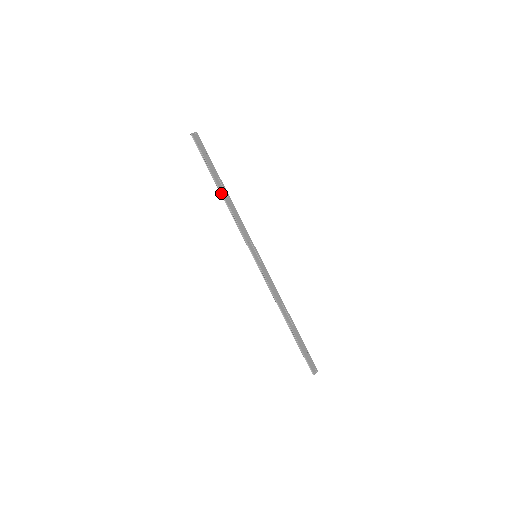
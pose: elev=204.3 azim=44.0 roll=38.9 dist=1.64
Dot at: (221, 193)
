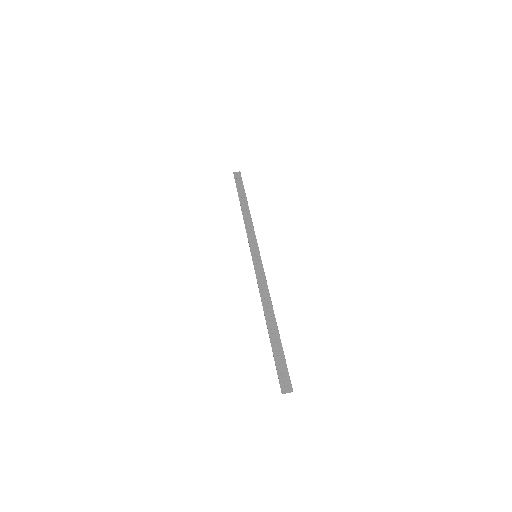
Dot at: (241, 209)
